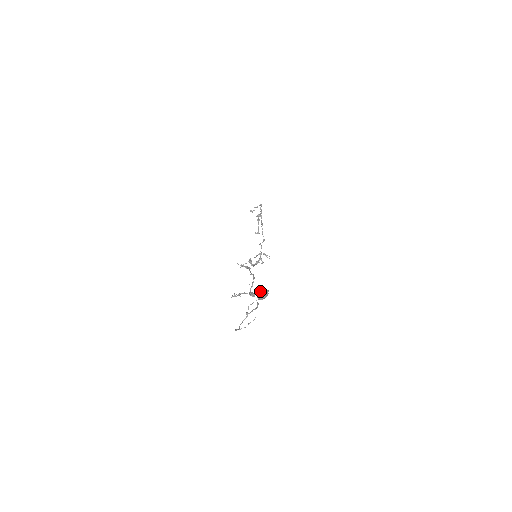
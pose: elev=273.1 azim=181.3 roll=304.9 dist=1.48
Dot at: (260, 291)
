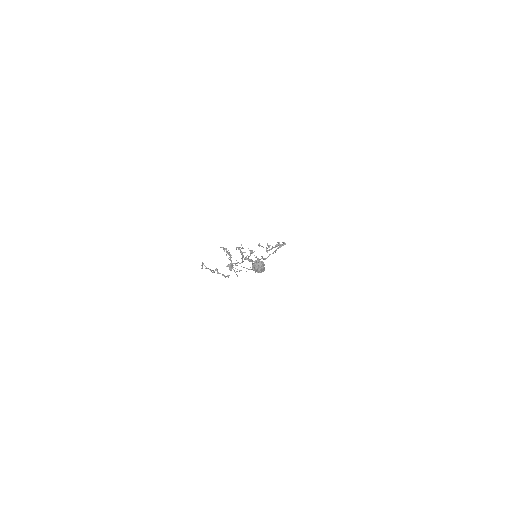
Dot at: (262, 262)
